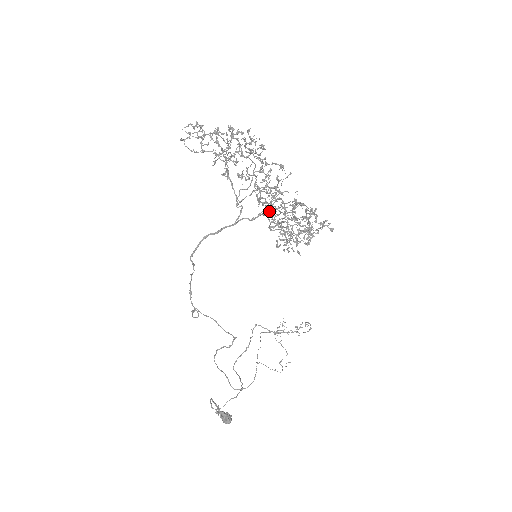
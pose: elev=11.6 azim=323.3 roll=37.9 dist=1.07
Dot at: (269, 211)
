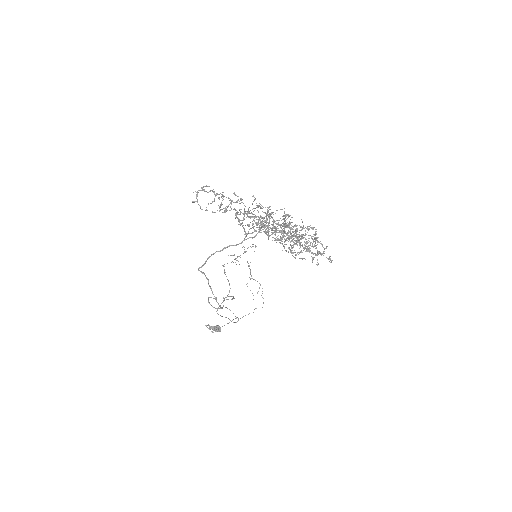
Dot at: occluded
